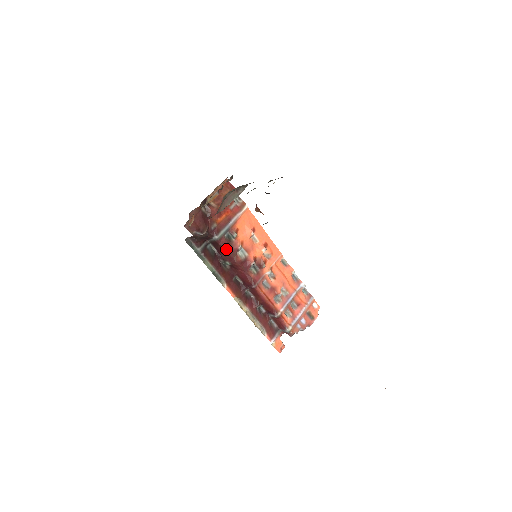
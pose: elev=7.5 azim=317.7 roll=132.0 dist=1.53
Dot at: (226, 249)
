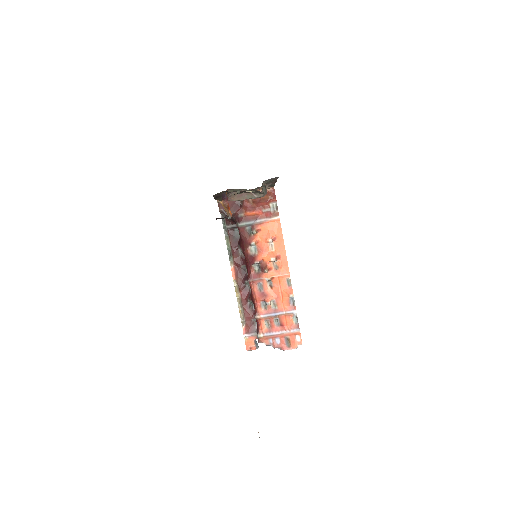
Dot at: (242, 238)
